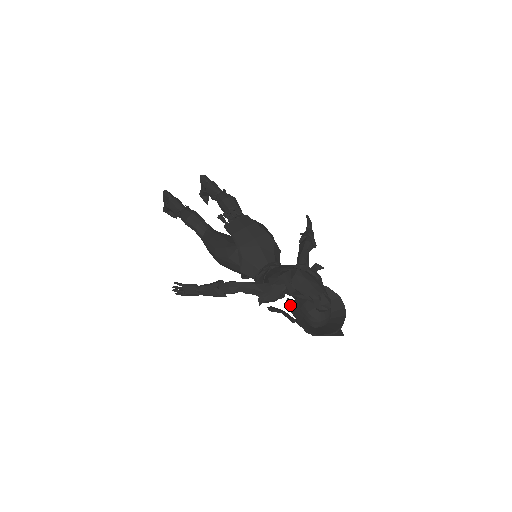
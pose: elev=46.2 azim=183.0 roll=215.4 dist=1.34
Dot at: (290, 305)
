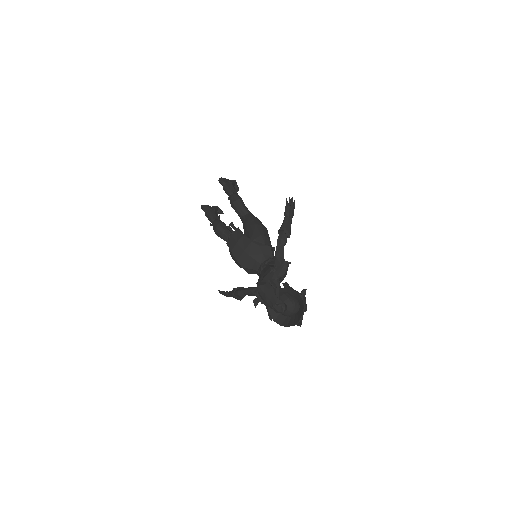
Dot at: occluded
